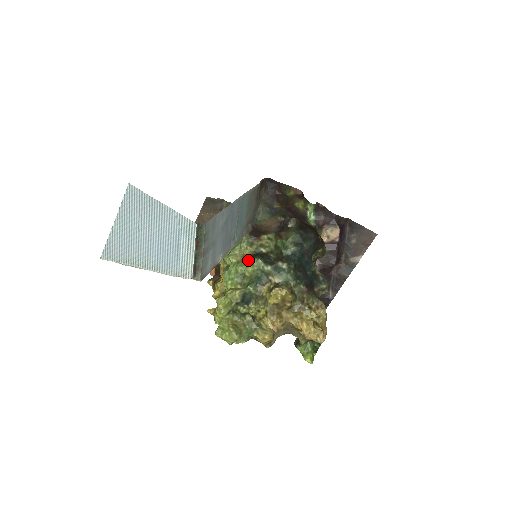
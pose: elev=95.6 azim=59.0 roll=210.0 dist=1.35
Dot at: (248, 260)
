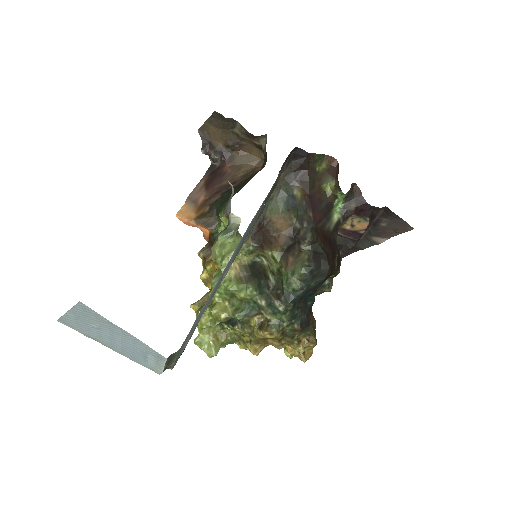
Dot at: (242, 284)
